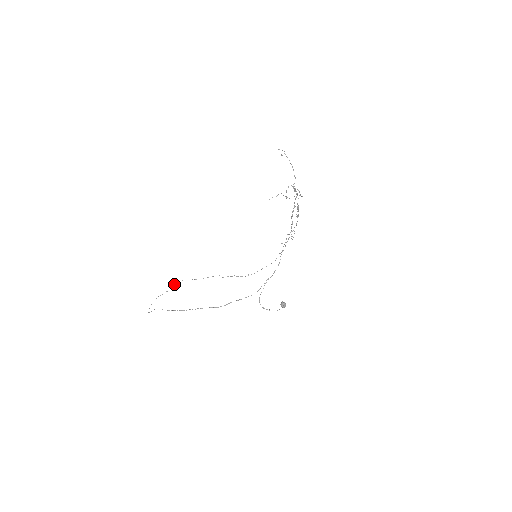
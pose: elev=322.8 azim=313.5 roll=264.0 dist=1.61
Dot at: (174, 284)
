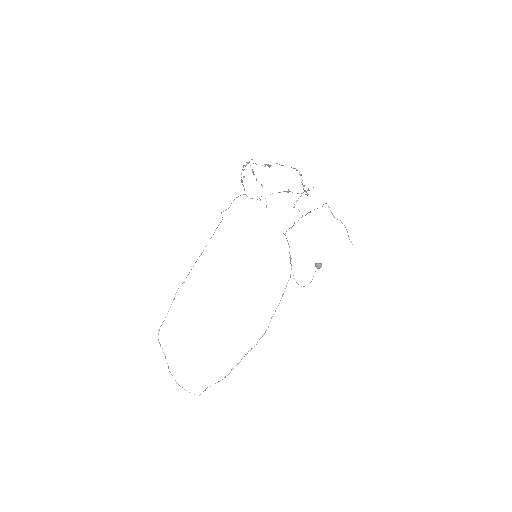
Dot at: occluded
